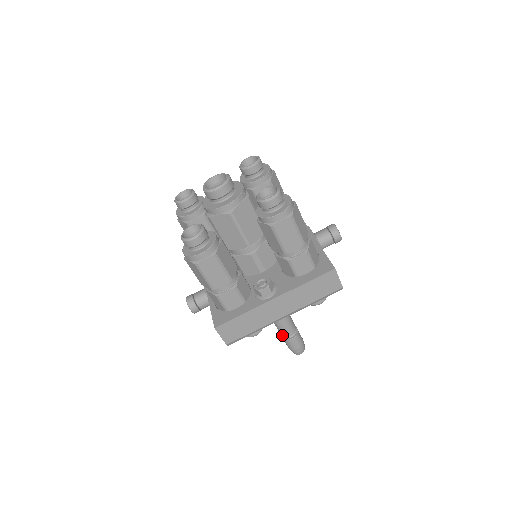
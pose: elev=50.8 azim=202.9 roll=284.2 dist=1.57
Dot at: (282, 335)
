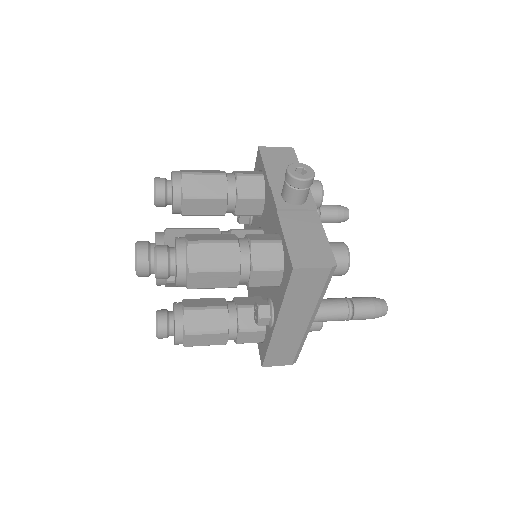
Dot at: occluded
